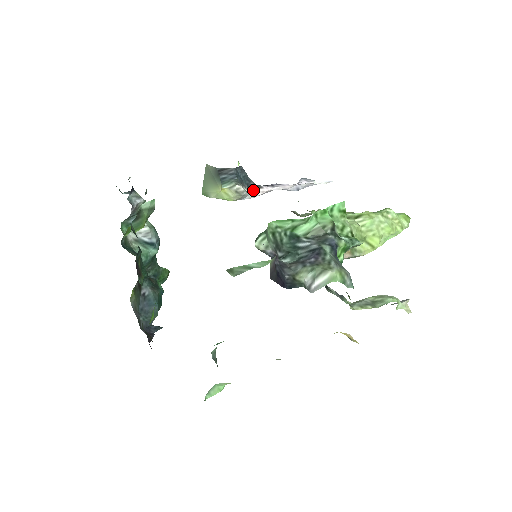
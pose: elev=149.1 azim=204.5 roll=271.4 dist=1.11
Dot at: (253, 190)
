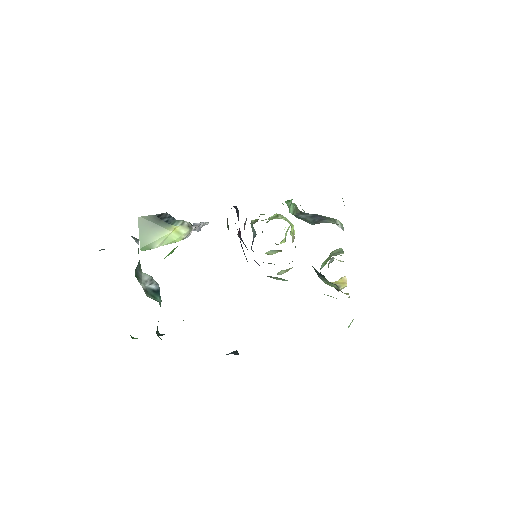
Dot at: occluded
